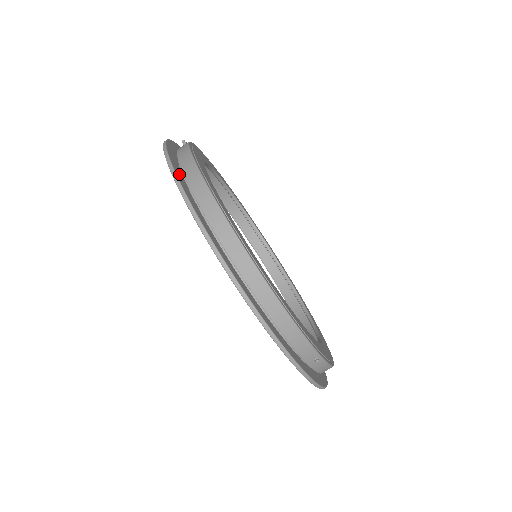
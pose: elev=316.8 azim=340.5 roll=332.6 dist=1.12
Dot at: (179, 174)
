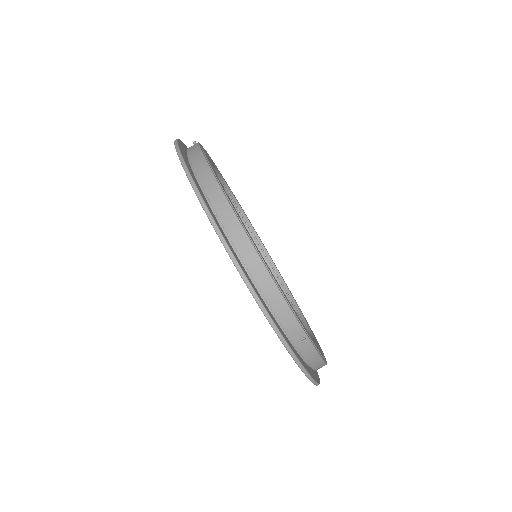
Dot at: (185, 157)
